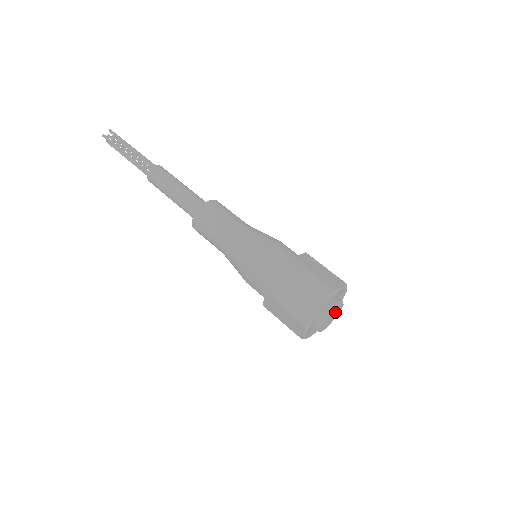
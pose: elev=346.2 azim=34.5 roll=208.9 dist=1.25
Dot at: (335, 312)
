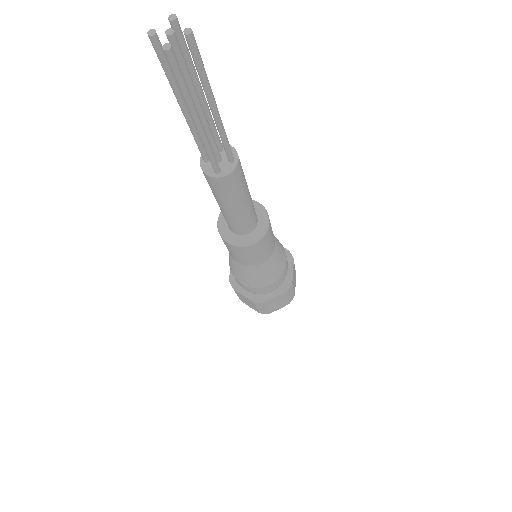
Dot at: occluded
